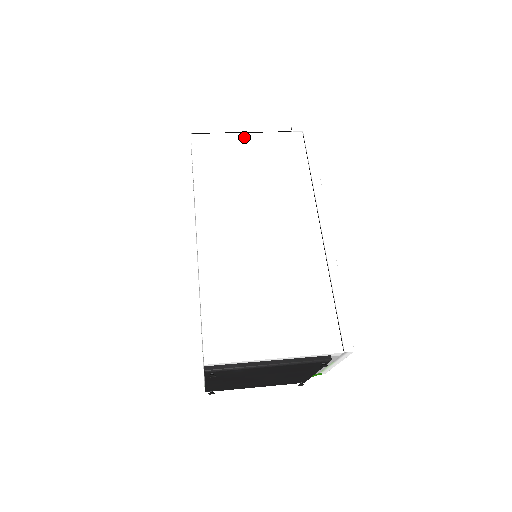
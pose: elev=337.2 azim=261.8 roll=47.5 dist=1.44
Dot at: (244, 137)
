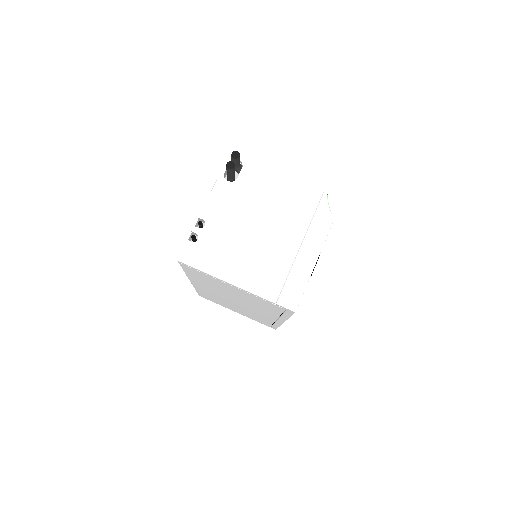
Dot at: (228, 285)
